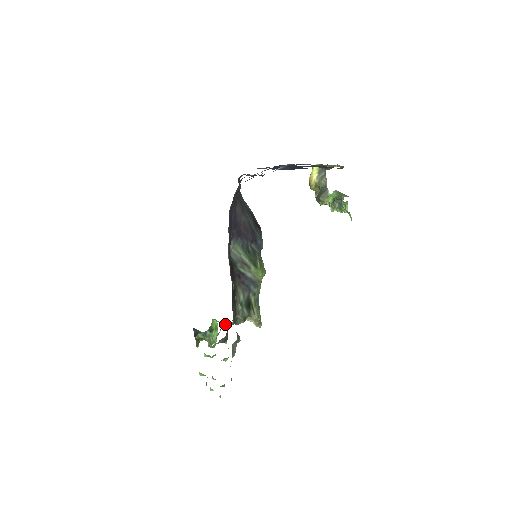
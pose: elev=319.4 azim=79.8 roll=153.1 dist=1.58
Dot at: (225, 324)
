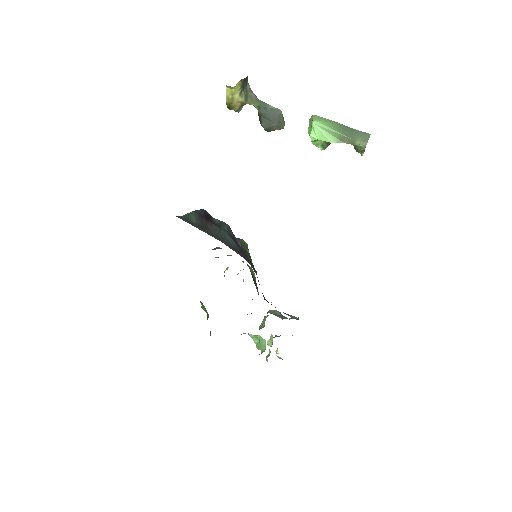
Dot at: occluded
